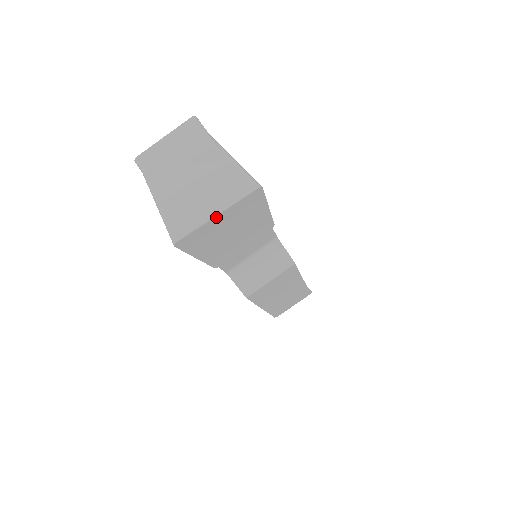
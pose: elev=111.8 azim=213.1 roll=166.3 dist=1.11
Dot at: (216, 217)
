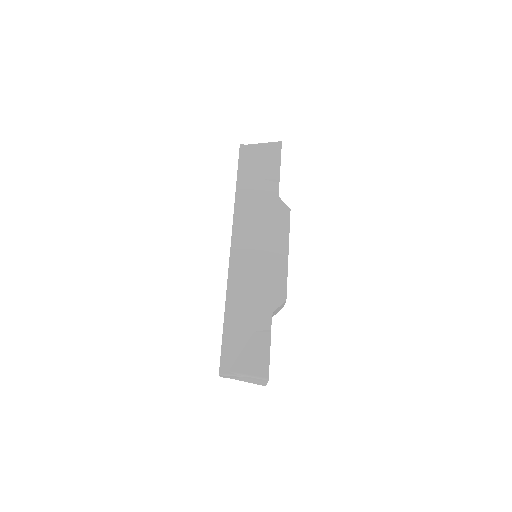
Dot at: occluded
